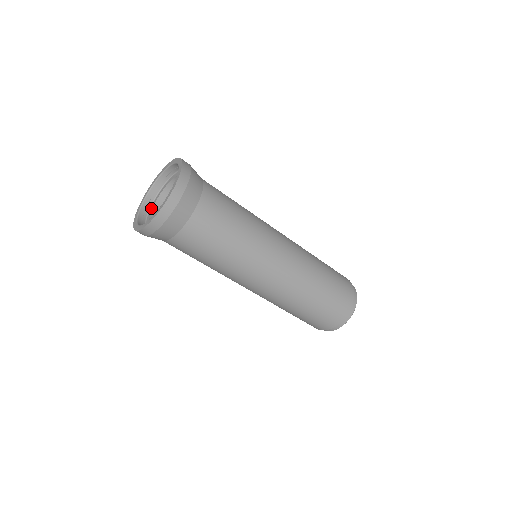
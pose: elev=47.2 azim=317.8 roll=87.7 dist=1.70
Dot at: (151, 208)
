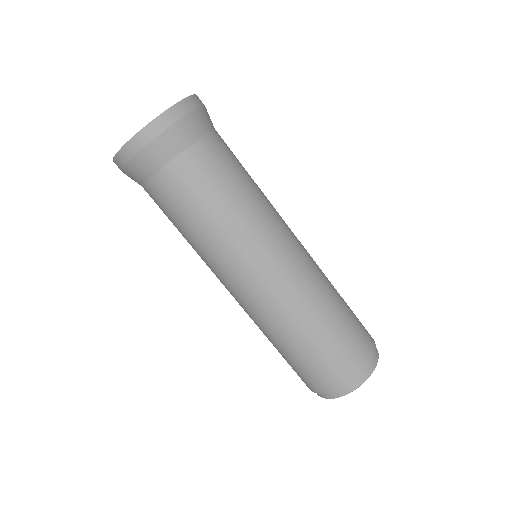
Dot at: occluded
